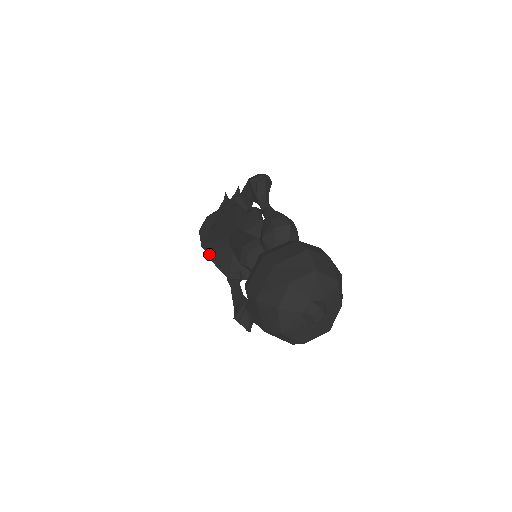
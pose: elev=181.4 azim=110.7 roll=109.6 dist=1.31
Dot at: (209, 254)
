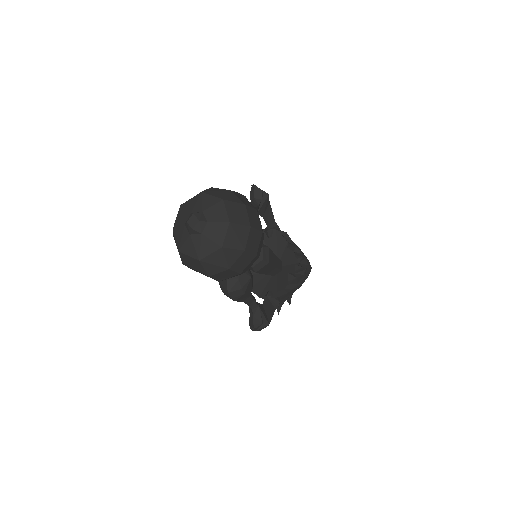
Dot at: occluded
